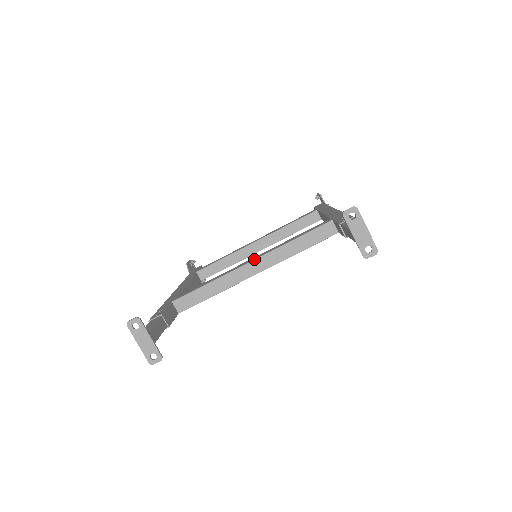
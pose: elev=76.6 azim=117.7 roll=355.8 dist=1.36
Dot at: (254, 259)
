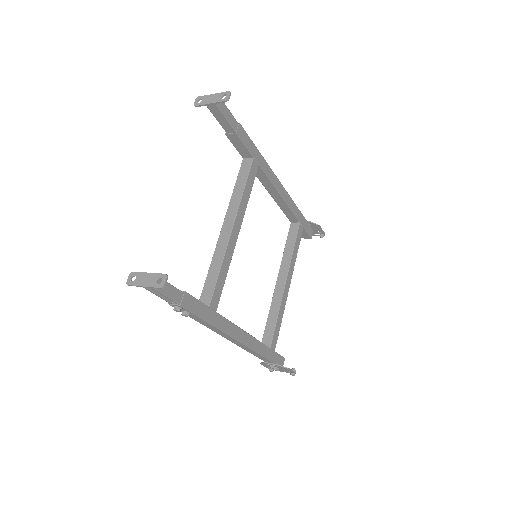
Dot at: occluded
